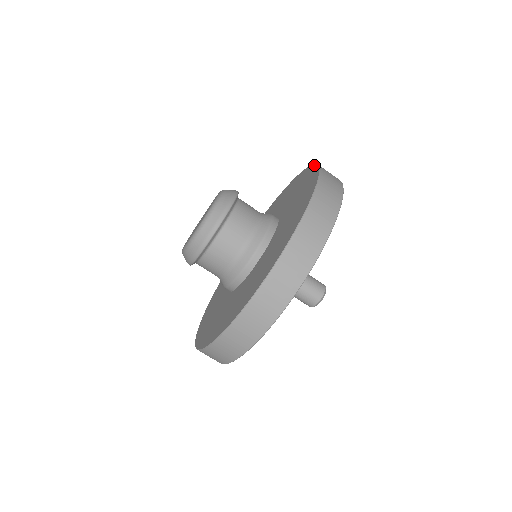
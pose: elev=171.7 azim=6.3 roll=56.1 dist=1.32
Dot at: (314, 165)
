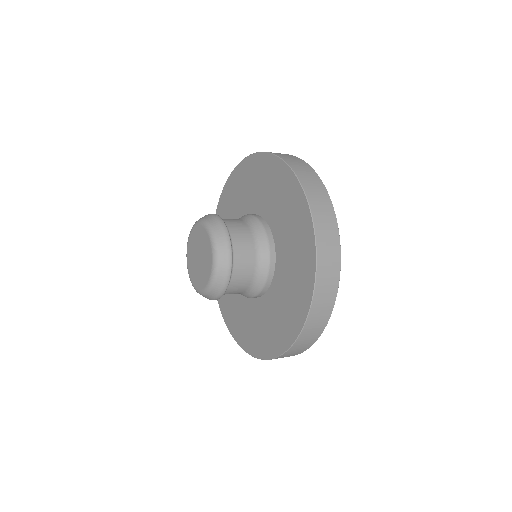
Dot at: (283, 163)
